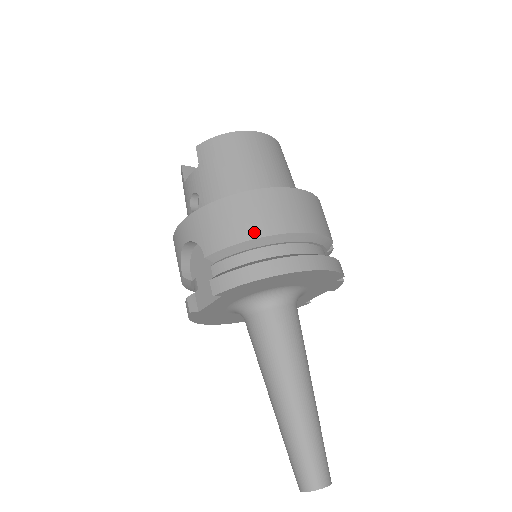
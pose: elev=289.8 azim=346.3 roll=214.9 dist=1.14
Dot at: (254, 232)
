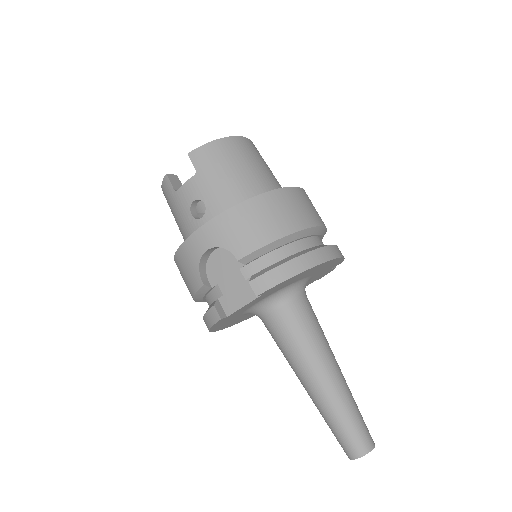
Dot at: (283, 230)
